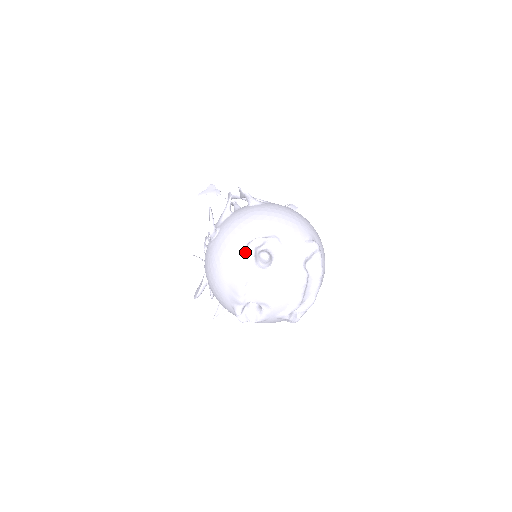
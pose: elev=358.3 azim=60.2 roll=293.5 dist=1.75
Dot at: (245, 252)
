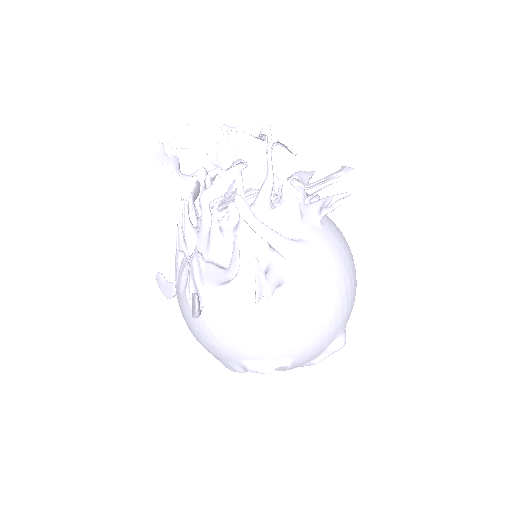
Dot at: (241, 366)
